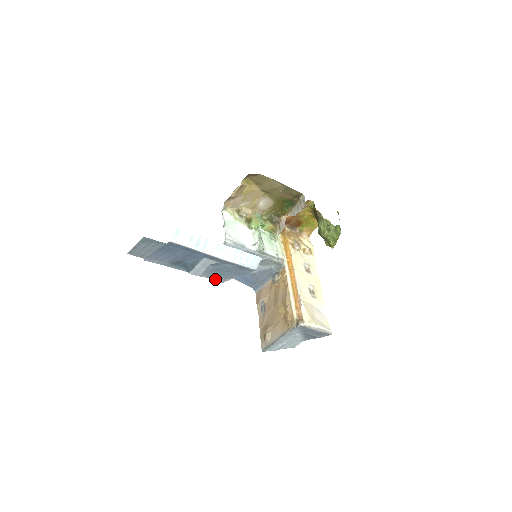
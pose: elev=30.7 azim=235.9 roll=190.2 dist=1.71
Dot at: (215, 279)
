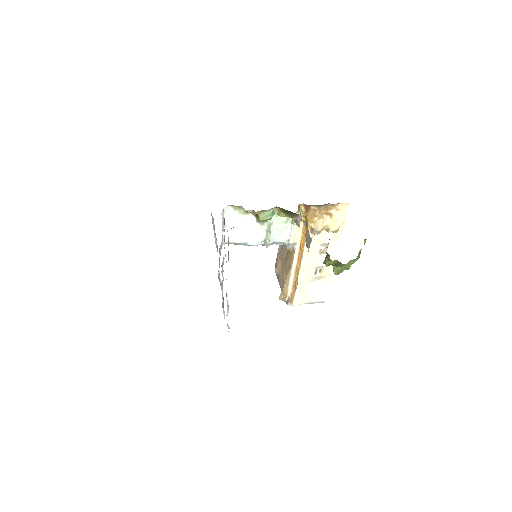
Dot at: occluded
